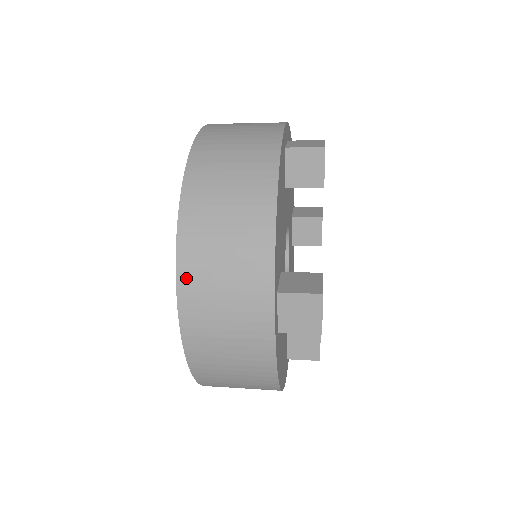
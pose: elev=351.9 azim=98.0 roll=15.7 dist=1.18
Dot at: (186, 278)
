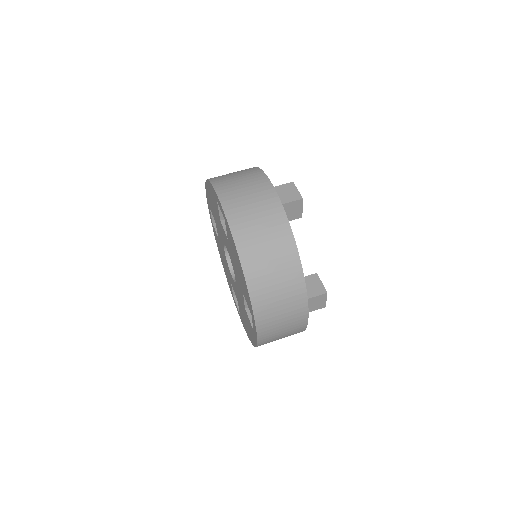
Dot at: (260, 316)
